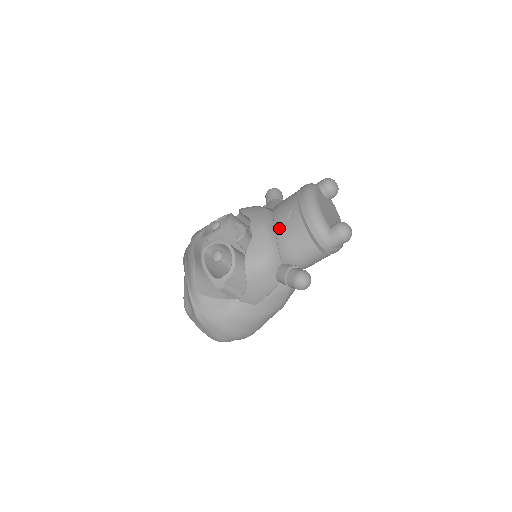
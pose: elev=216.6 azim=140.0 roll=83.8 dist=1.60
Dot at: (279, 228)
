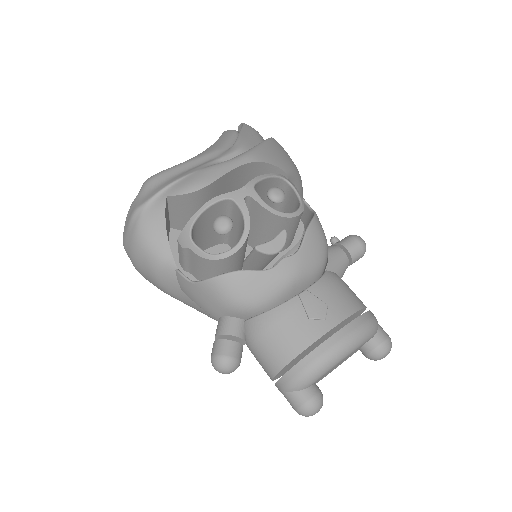
Dot at: (292, 307)
